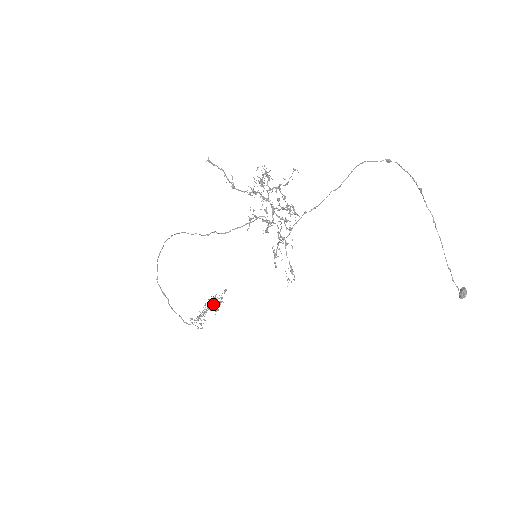
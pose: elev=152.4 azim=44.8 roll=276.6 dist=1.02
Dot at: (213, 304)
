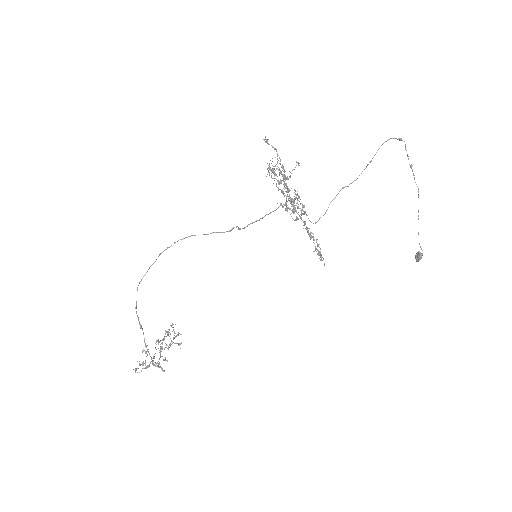
Dot at: (173, 338)
